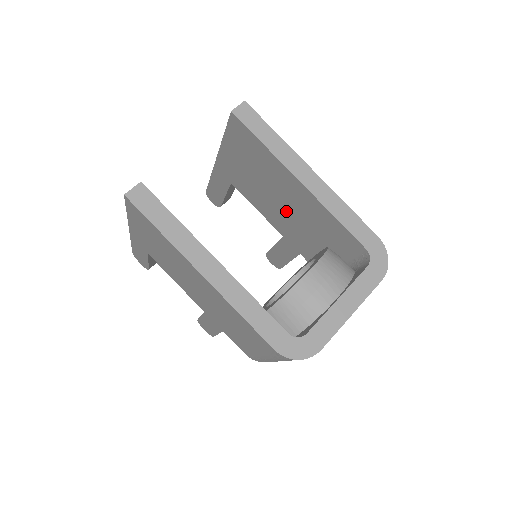
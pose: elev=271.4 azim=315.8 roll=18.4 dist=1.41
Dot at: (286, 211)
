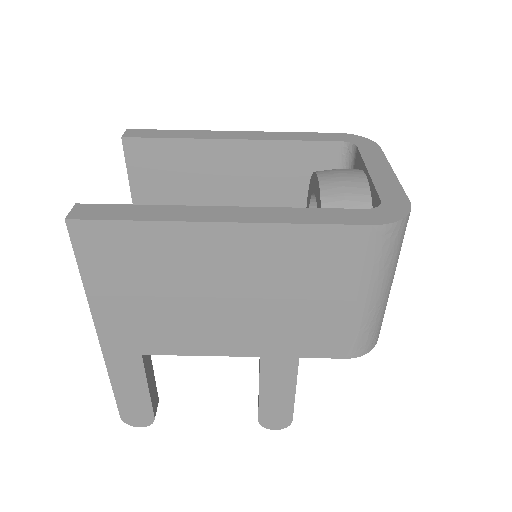
Dot at: occluded
